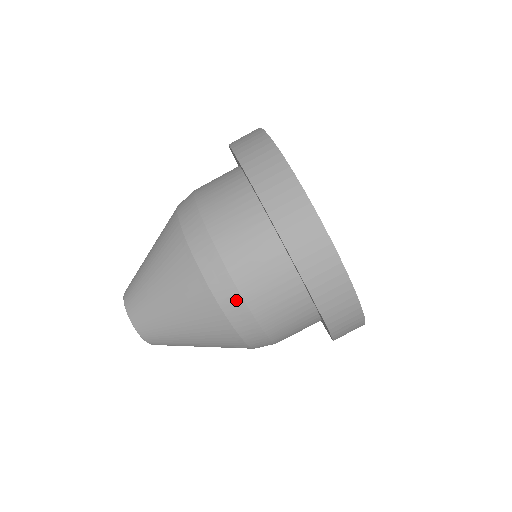
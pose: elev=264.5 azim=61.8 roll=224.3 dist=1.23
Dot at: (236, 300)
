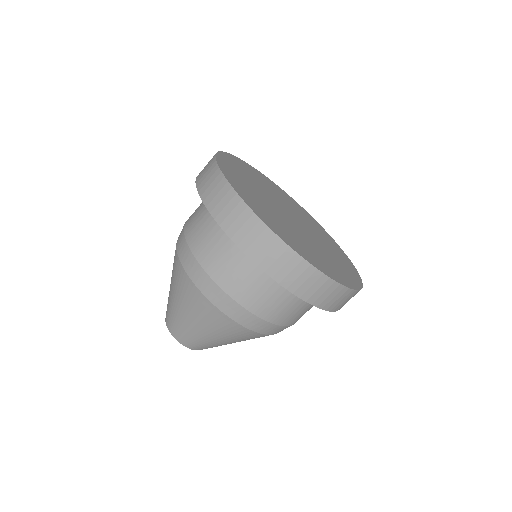
Dot at: (271, 327)
